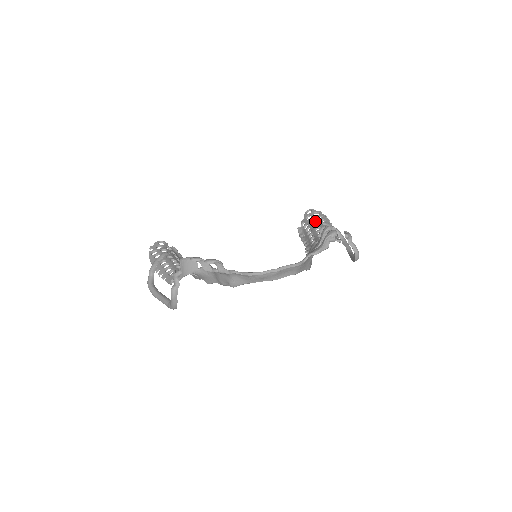
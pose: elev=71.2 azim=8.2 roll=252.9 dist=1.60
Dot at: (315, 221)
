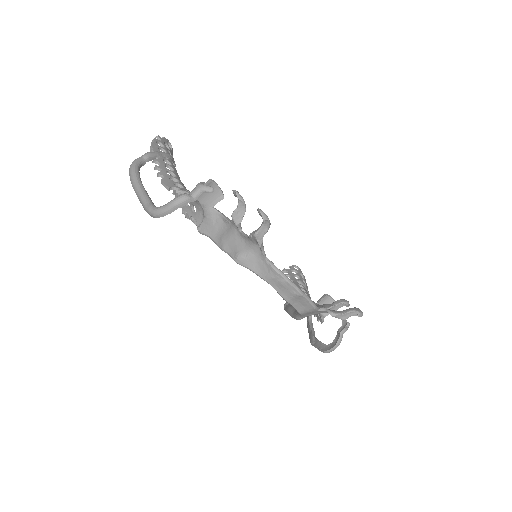
Dot at: occluded
